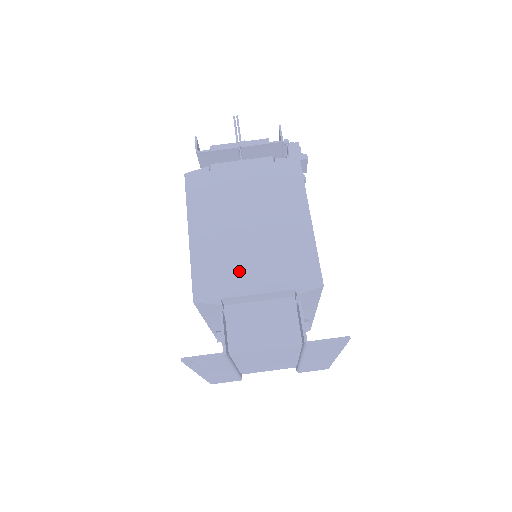
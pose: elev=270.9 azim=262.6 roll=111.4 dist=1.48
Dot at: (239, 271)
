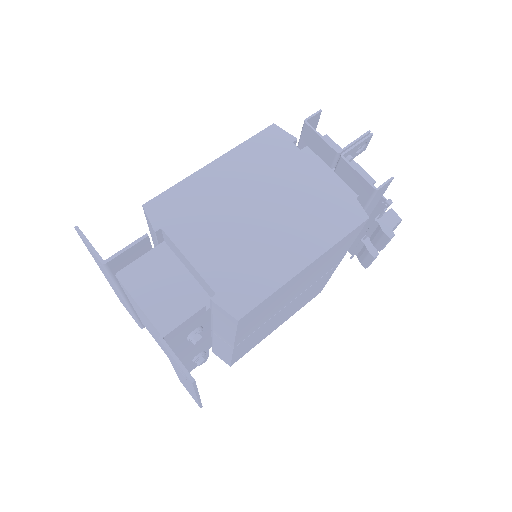
Dot at: (202, 228)
